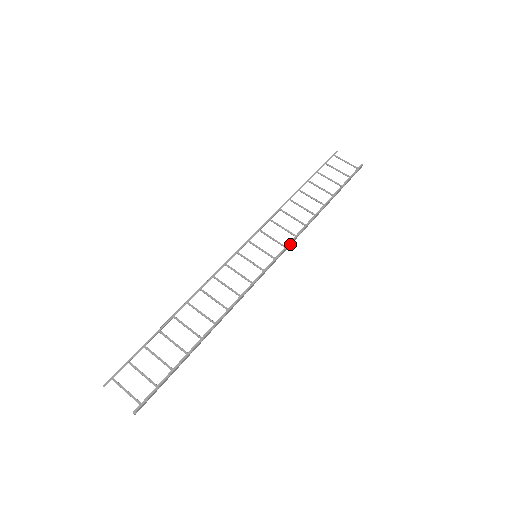
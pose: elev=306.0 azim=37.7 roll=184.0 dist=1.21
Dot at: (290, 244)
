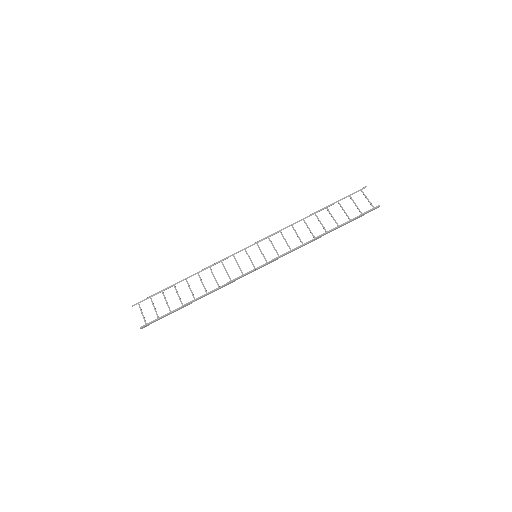
Dot at: (284, 255)
